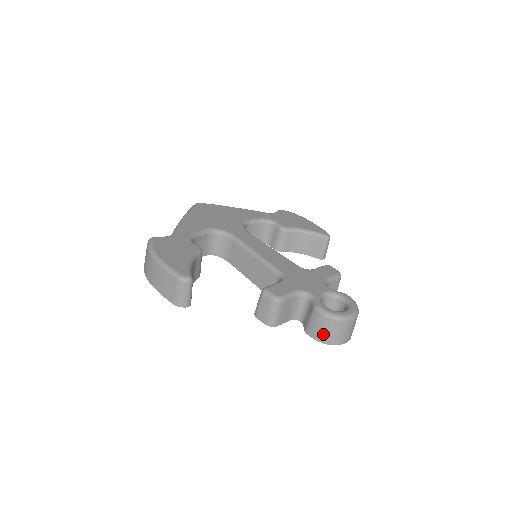
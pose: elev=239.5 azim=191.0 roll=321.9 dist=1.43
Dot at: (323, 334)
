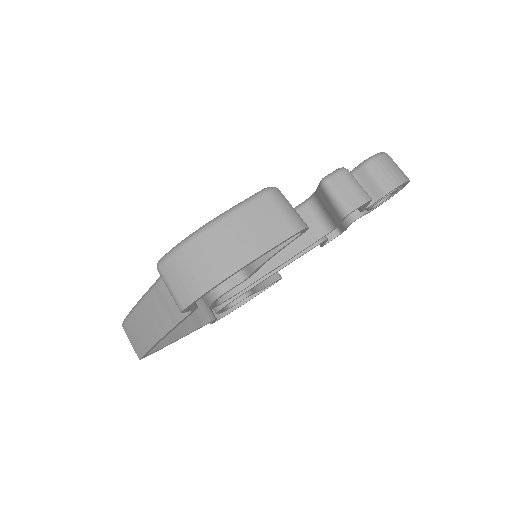
Dot at: (396, 173)
